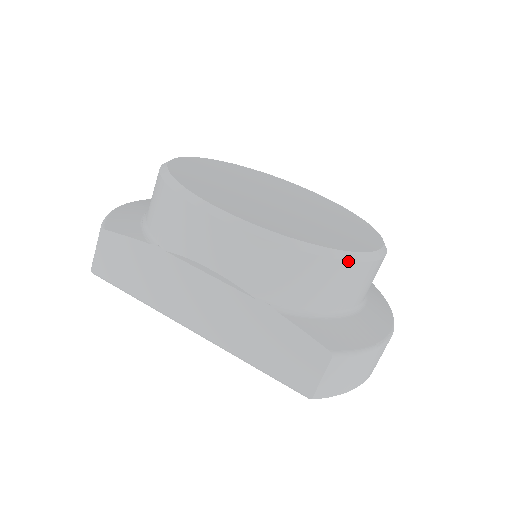
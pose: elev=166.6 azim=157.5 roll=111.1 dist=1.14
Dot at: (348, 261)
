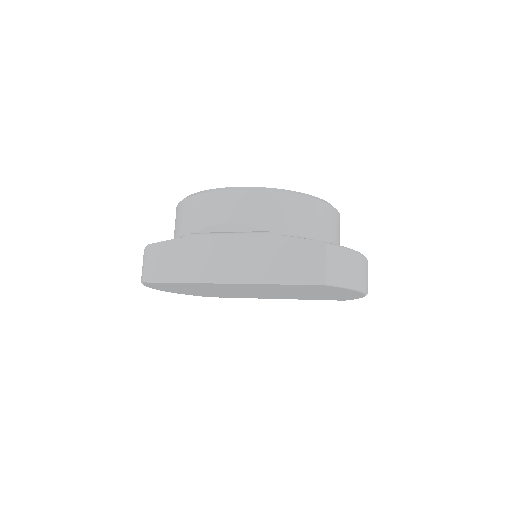
Dot at: (313, 199)
